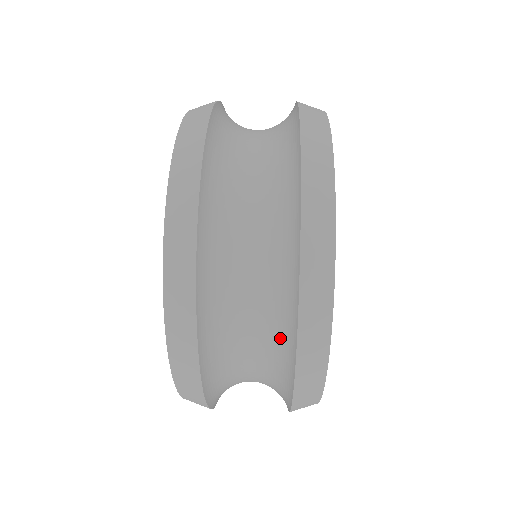
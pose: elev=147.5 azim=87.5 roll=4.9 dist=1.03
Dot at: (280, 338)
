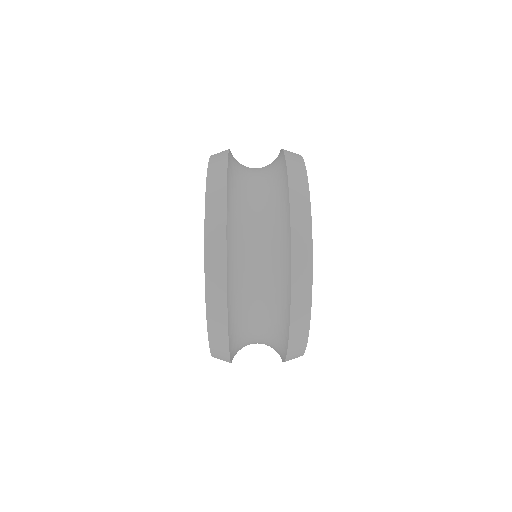
Dot at: (278, 196)
